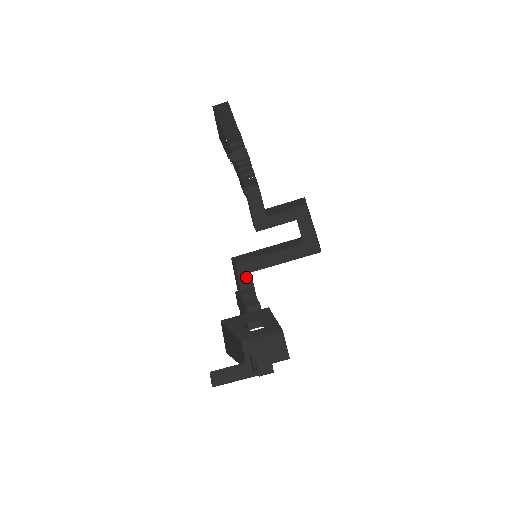
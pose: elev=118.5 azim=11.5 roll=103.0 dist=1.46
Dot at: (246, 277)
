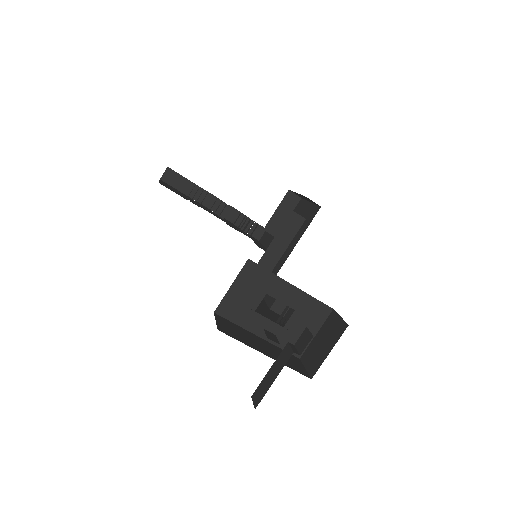
Dot at: occluded
